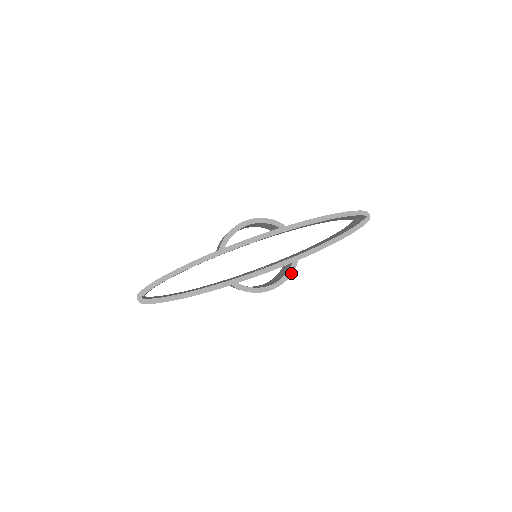
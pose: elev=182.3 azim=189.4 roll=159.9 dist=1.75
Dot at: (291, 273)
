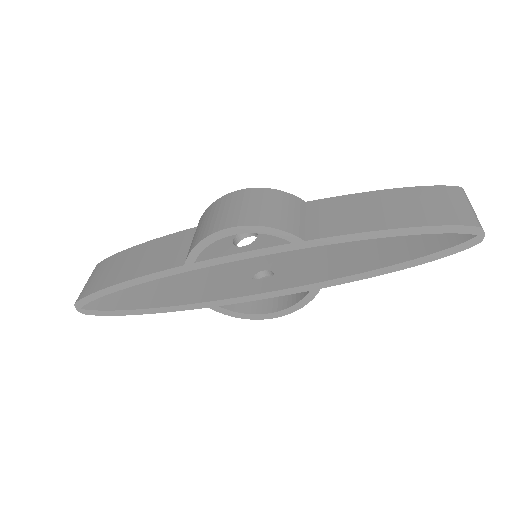
Dot at: (306, 303)
